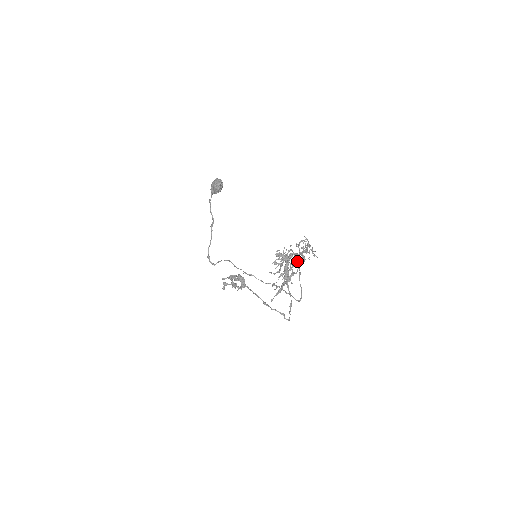
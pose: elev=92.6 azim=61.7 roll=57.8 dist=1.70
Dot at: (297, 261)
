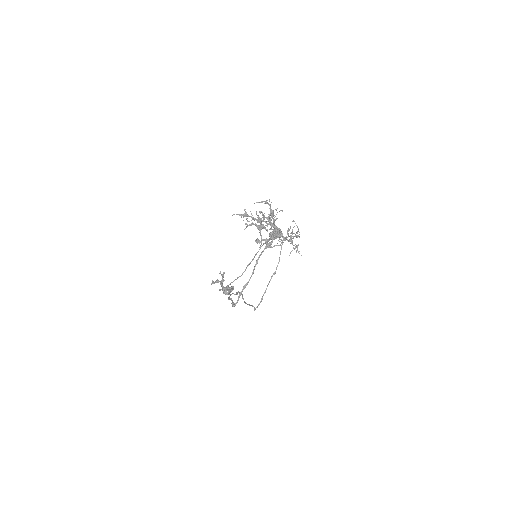
Dot at: occluded
